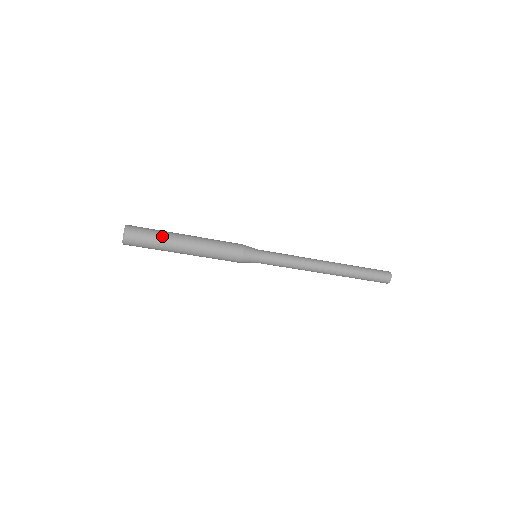
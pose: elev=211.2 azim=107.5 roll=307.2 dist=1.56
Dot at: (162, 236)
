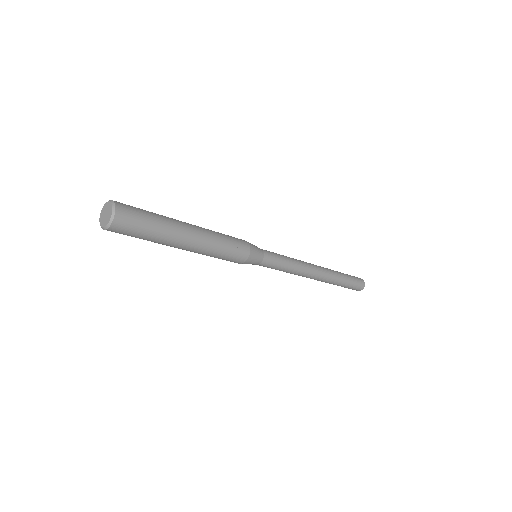
Dot at: (161, 217)
